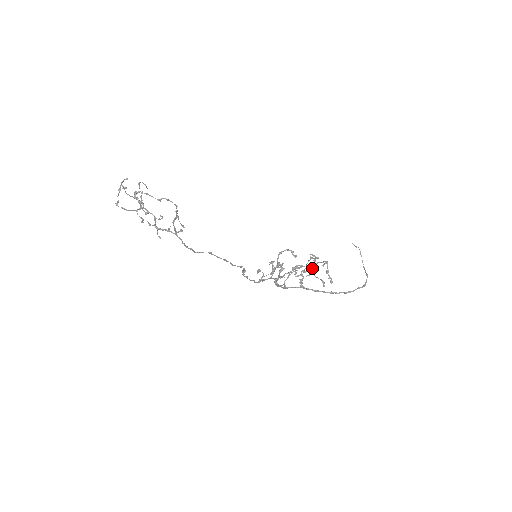
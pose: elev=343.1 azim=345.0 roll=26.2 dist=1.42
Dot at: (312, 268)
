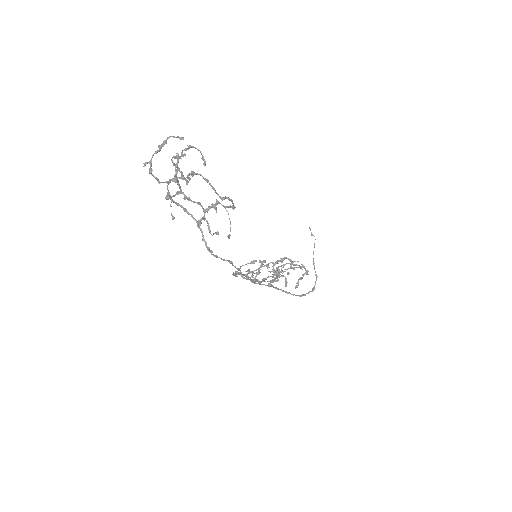
Dot at: occluded
